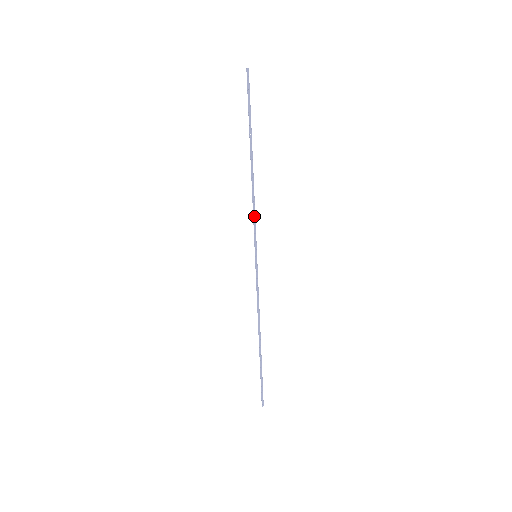
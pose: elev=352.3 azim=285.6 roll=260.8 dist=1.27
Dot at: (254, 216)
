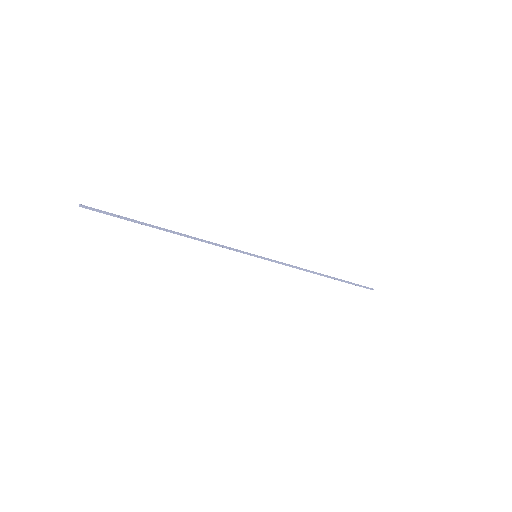
Dot at: occluded
